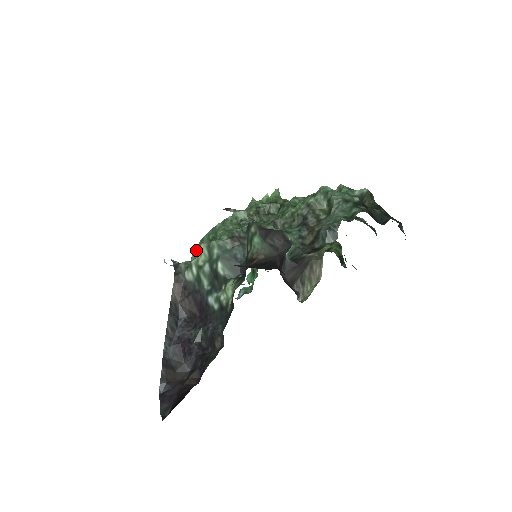
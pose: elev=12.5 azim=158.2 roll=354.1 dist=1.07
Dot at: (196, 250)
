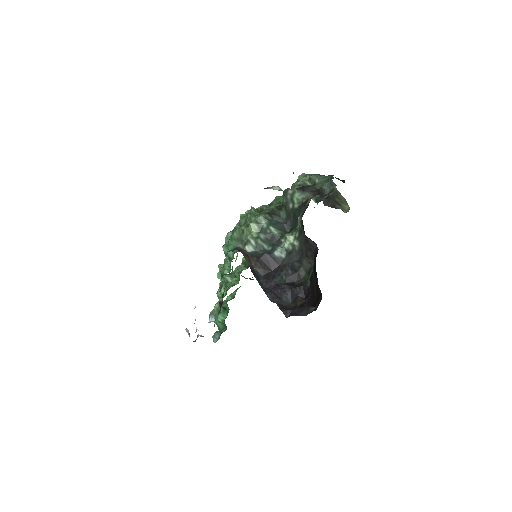
Dot at: (230, 247)
